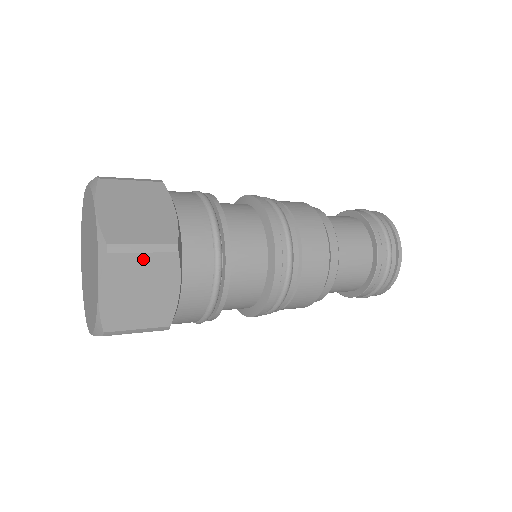
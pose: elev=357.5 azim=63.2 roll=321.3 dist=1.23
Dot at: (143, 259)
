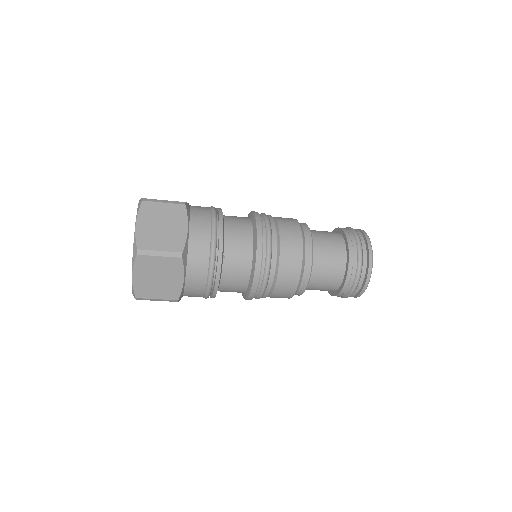
Dot at: (163, 206)
